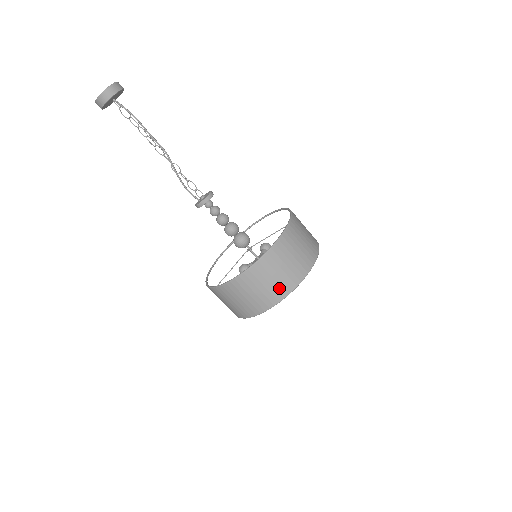
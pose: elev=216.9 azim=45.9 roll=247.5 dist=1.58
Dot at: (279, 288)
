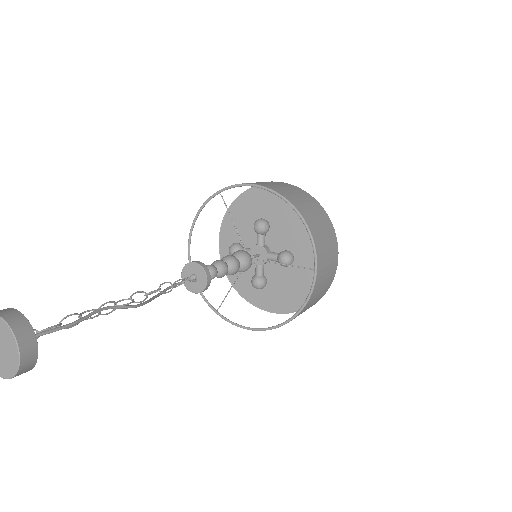
Dot at: occluded
